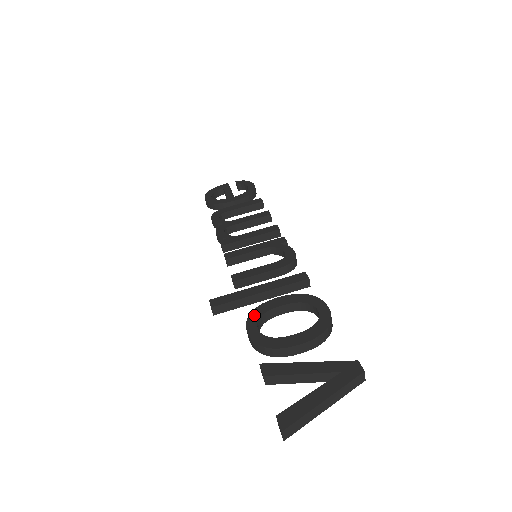
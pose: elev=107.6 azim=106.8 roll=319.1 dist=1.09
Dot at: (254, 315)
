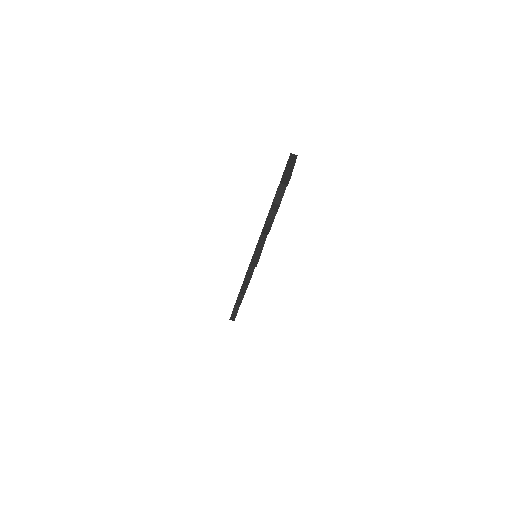
Dot at: occluded
